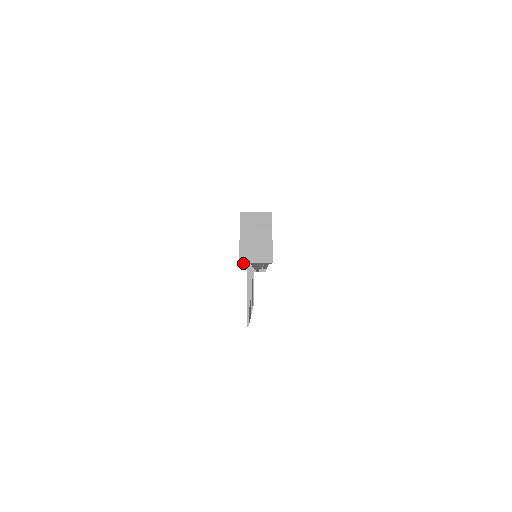
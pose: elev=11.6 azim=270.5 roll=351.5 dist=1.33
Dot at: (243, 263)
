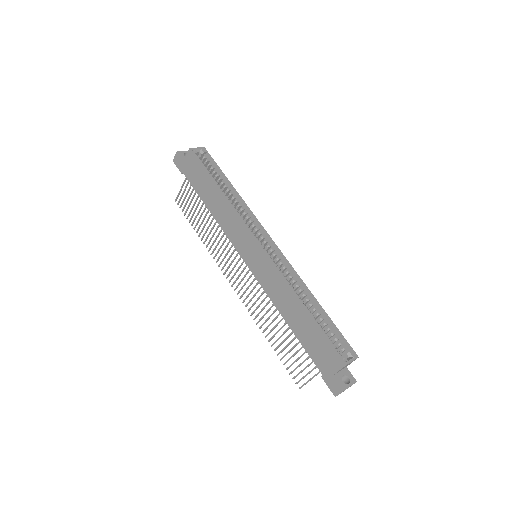
Dot at: (328, 383)
